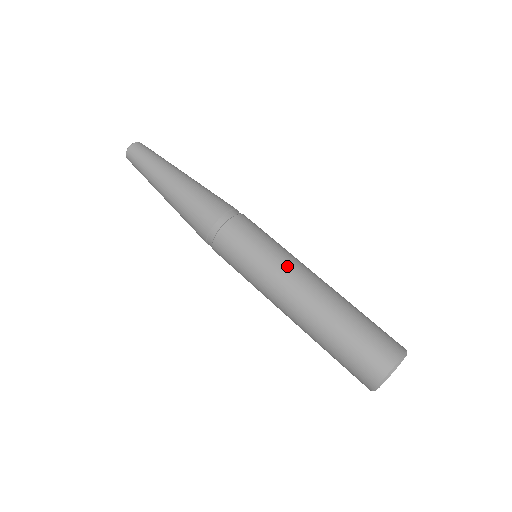
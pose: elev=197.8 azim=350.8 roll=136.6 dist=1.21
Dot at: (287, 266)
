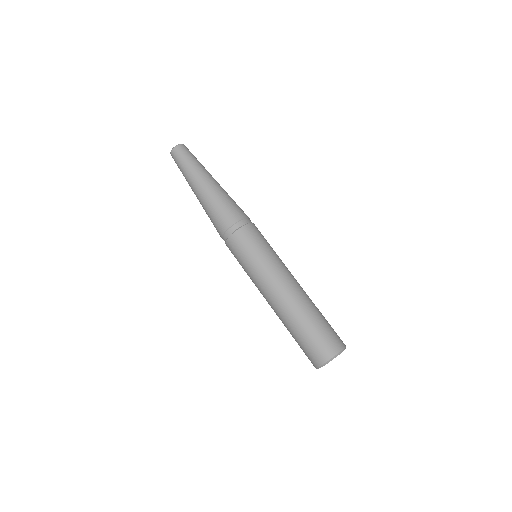
Dot at: (267, 278)
